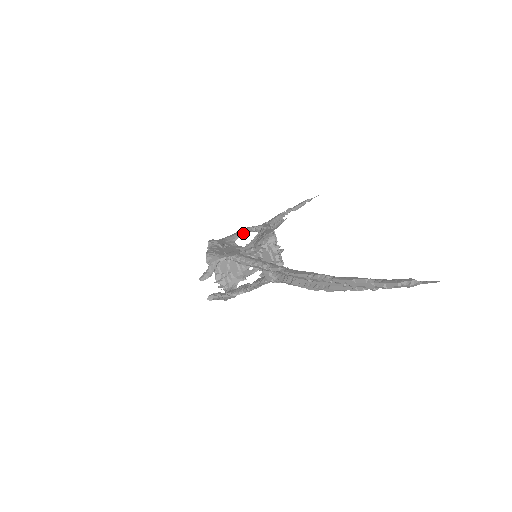
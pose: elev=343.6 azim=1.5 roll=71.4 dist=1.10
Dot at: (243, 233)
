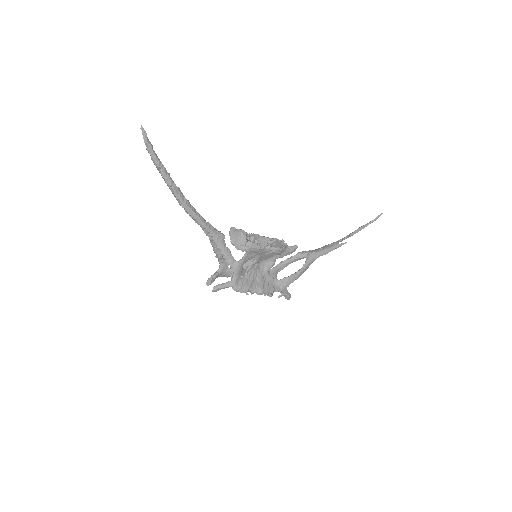
Dot at: (279, 263)
